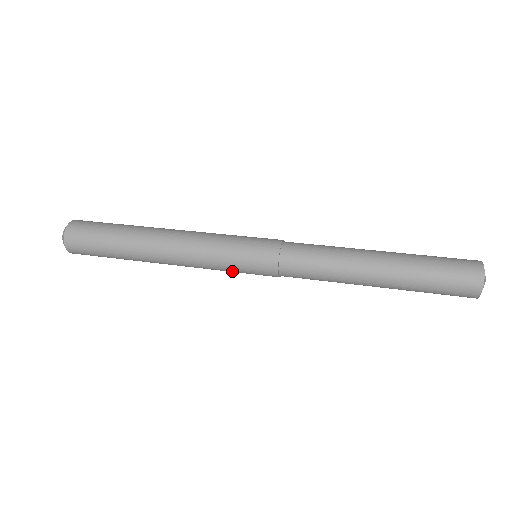
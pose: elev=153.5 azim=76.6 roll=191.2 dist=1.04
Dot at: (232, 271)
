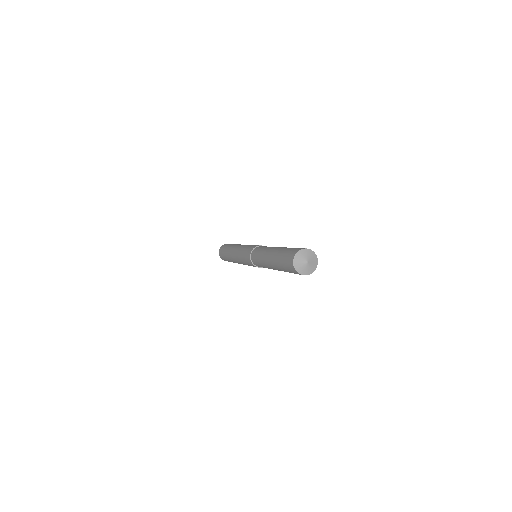
Dot at: occluded
